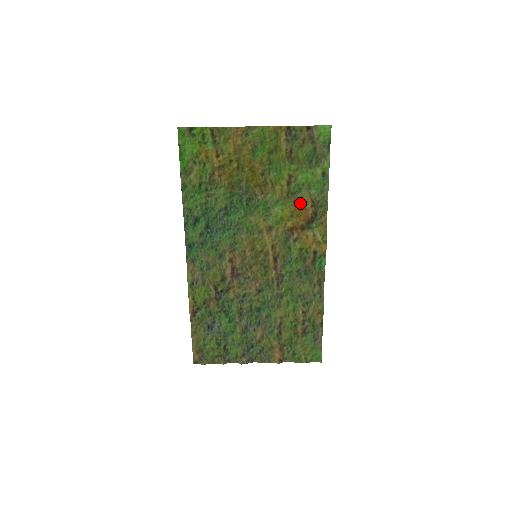
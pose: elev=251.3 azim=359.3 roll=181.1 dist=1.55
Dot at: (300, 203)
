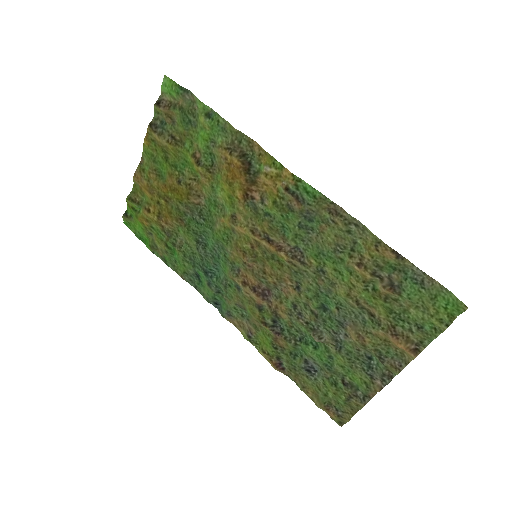
Dot at: (223, 165)
